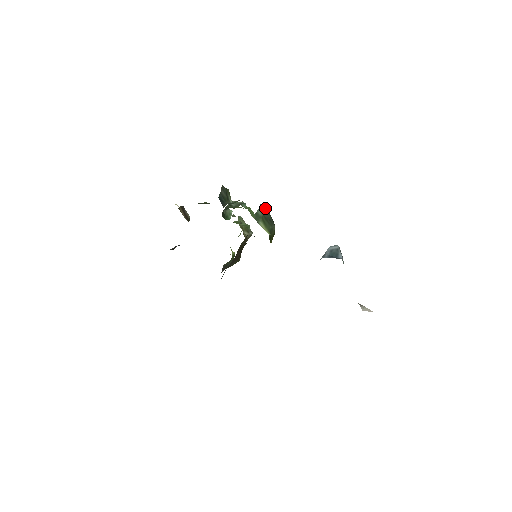
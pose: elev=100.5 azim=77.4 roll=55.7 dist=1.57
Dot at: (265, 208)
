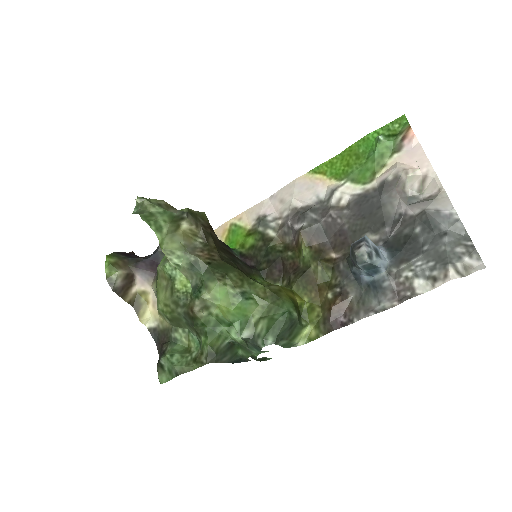
Dot at: (278, 336)
